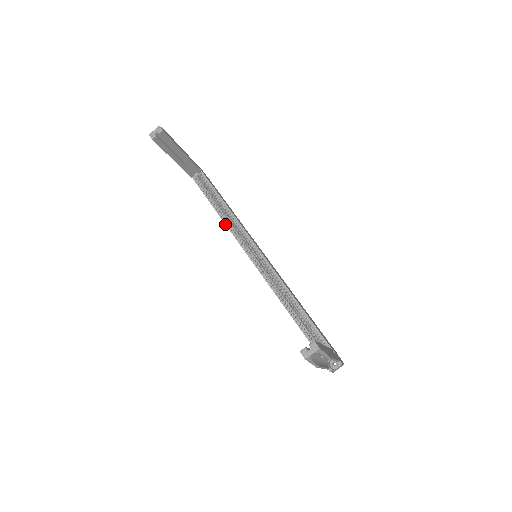
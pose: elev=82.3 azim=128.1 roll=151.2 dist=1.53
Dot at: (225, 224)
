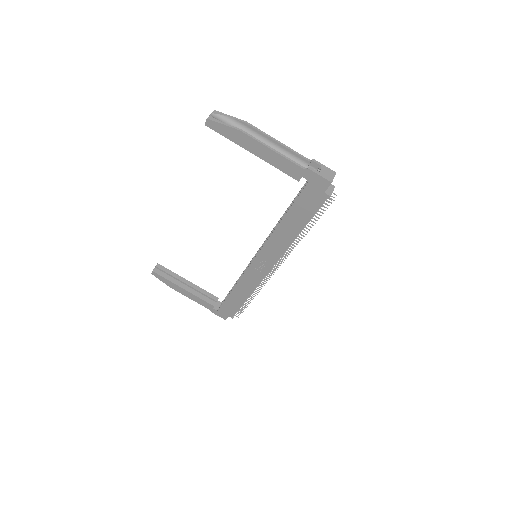
Dot at: (237, 283)
